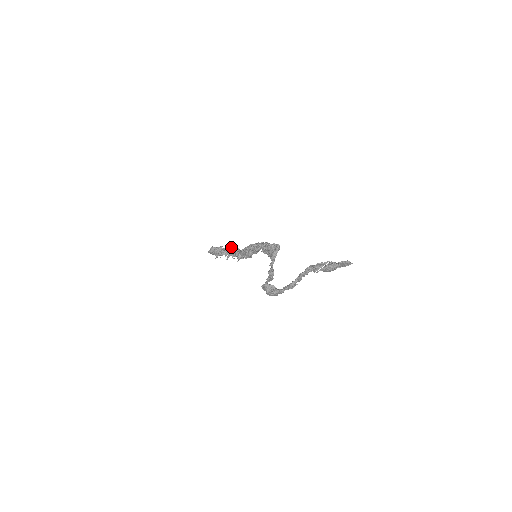
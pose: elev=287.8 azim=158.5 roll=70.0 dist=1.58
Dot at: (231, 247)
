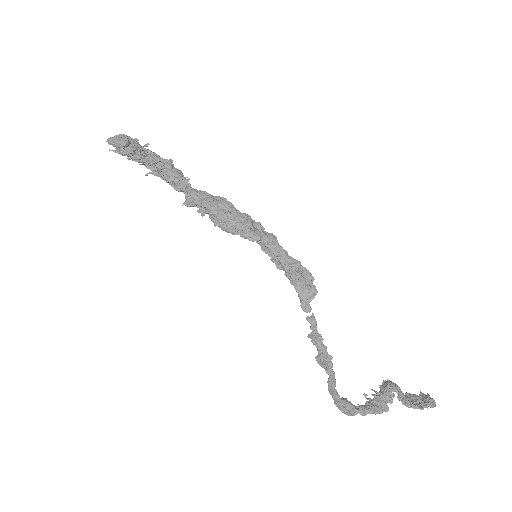
Dot at: (171, 168)
